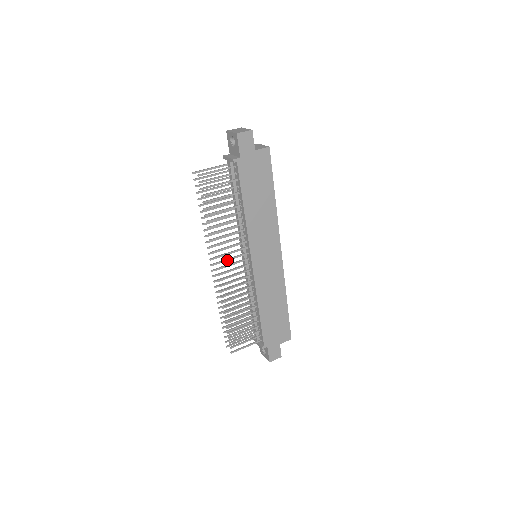
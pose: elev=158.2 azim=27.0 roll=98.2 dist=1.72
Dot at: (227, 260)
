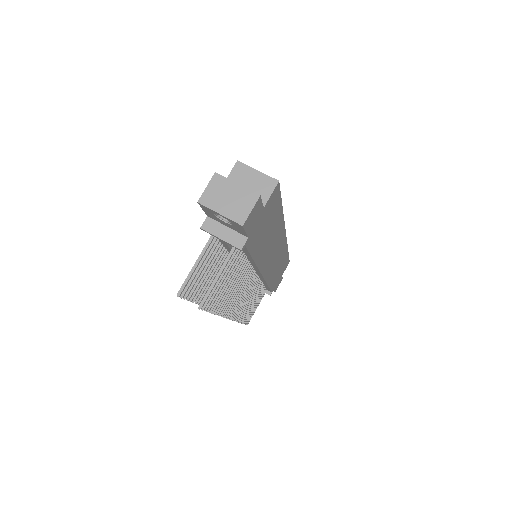
Dot at: occluded
